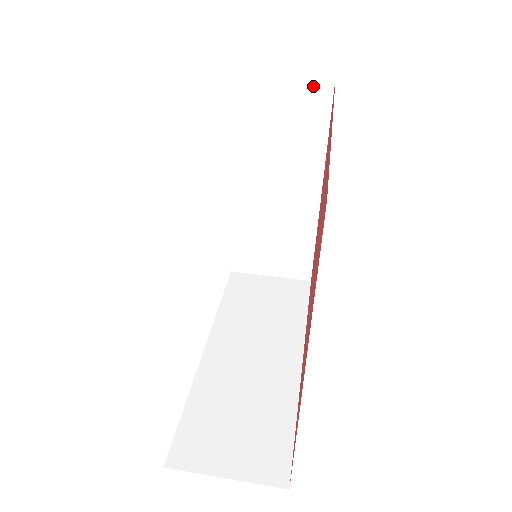
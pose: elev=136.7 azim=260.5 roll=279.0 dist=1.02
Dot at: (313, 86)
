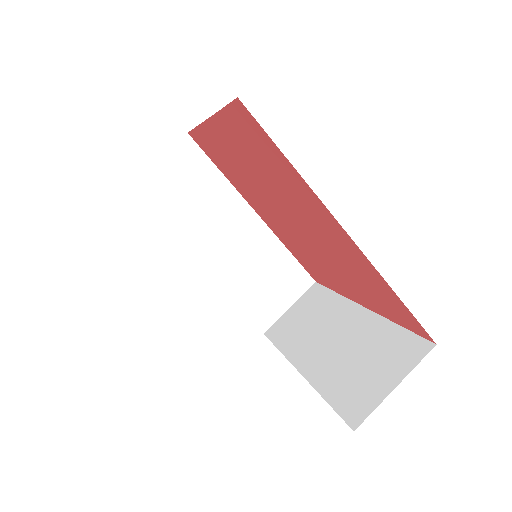
Dot at: occluded
